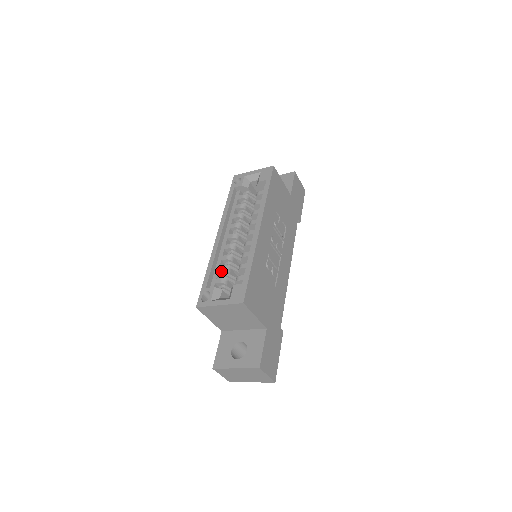
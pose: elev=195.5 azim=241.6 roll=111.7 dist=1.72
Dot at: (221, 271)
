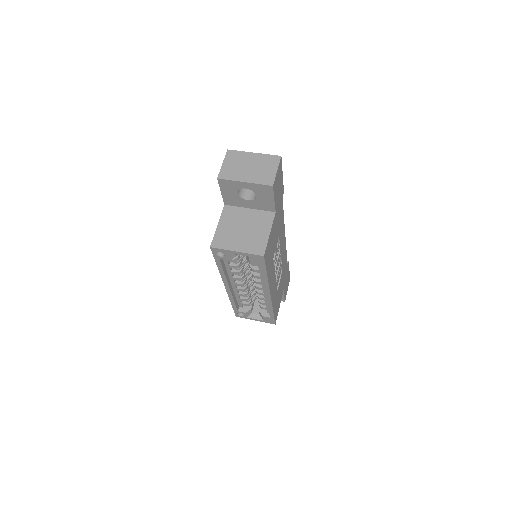
Dot at: occluded
